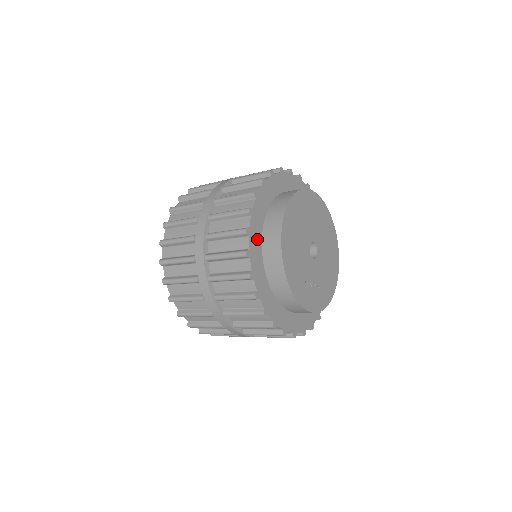
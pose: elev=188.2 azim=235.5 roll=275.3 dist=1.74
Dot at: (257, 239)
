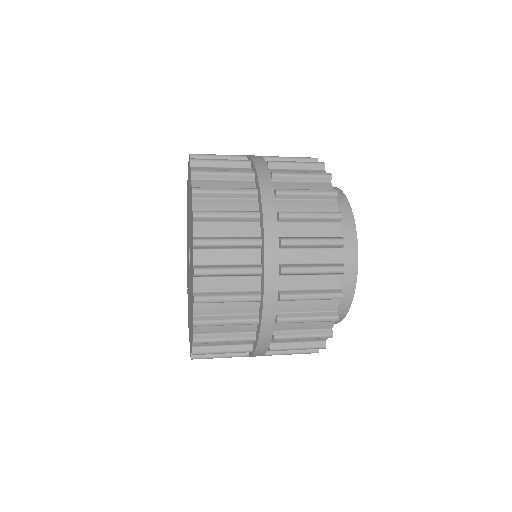
Dot at: occluded
